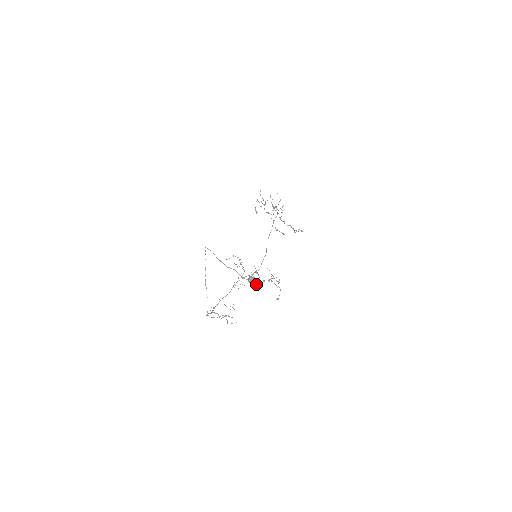
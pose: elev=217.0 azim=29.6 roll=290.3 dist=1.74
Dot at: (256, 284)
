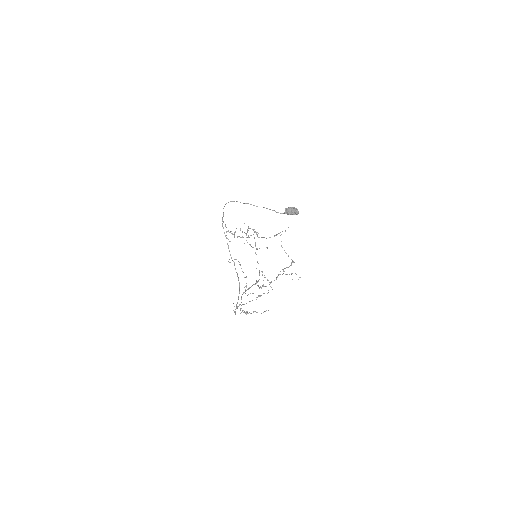
Dot at: (296, 211)
